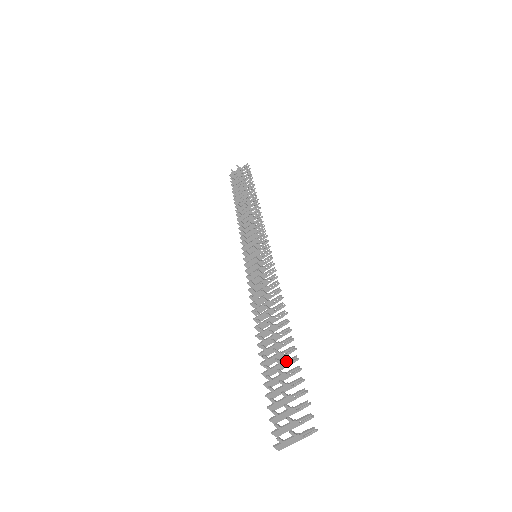
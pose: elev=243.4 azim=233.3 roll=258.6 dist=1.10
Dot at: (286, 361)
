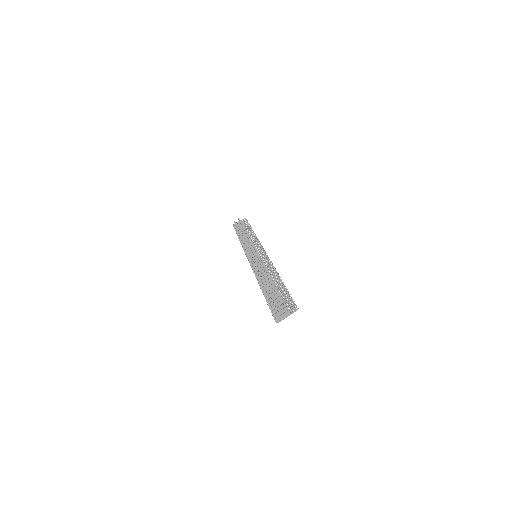
Dot at: (279, 289)
